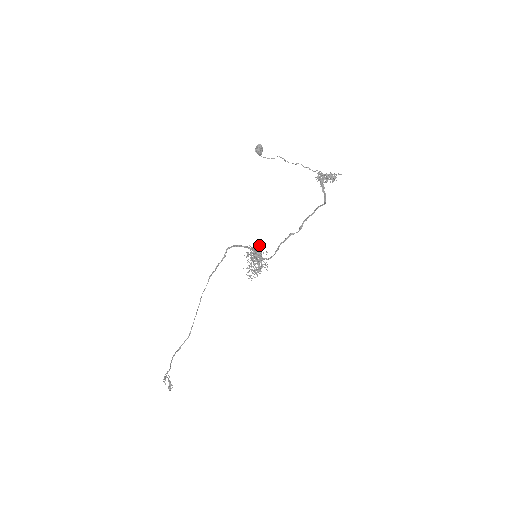
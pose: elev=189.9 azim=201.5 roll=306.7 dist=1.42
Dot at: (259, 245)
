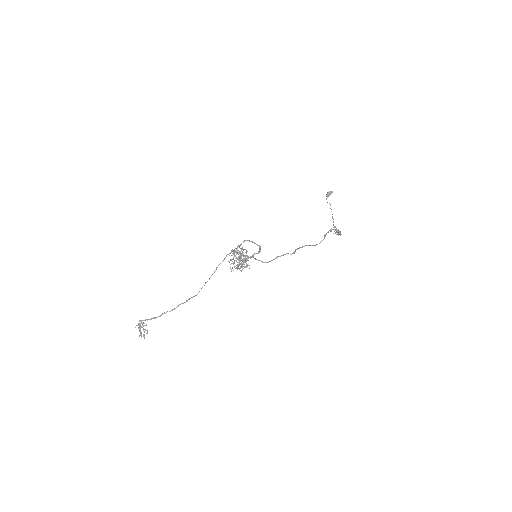
Dot at: occluded
